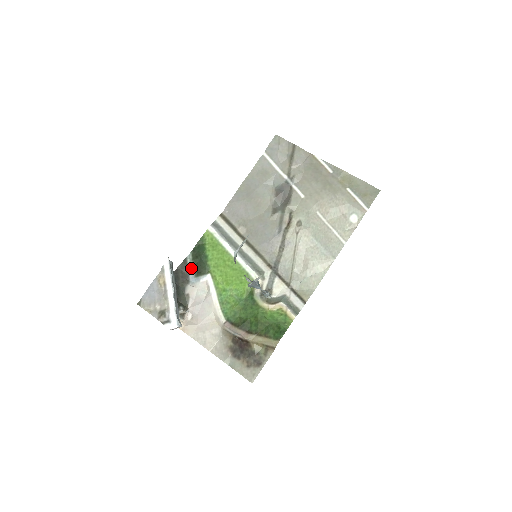
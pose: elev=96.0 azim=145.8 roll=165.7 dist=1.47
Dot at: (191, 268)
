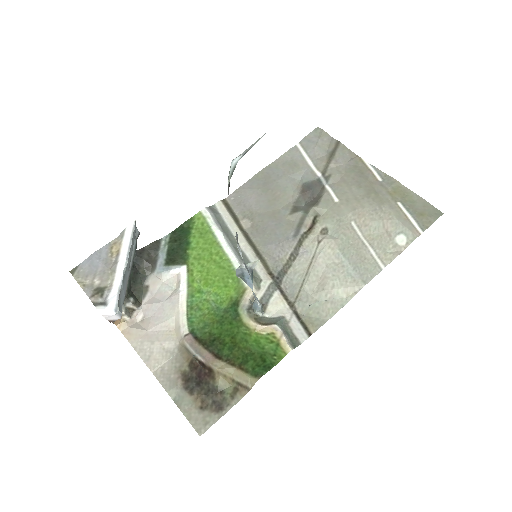
Dot at: (163, 253)
